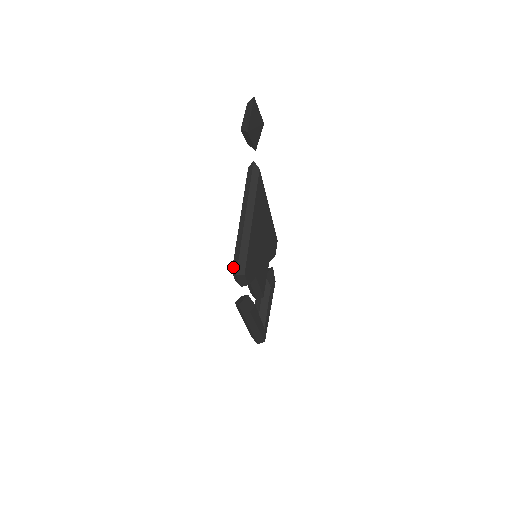
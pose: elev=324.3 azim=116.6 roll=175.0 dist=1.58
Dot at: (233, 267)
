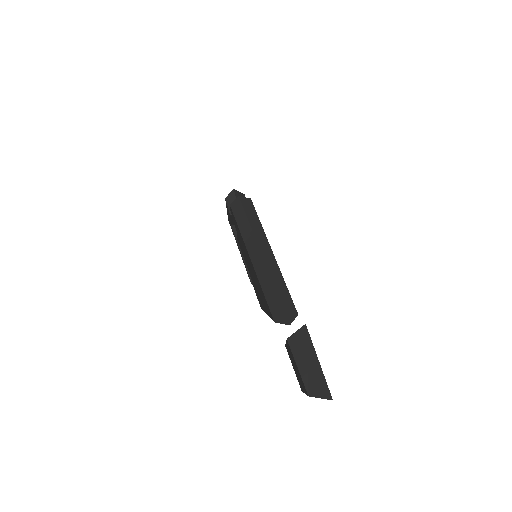
Dot at: occluded
